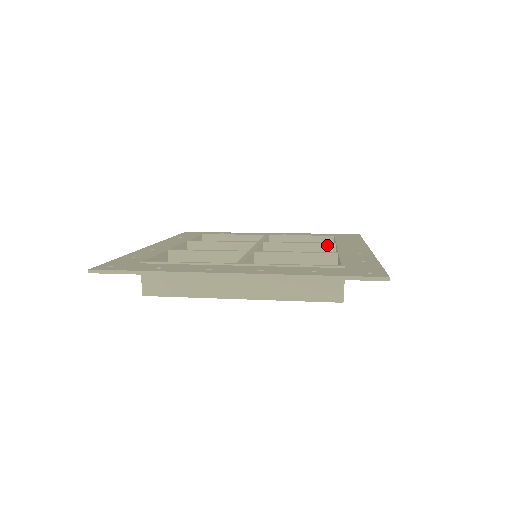
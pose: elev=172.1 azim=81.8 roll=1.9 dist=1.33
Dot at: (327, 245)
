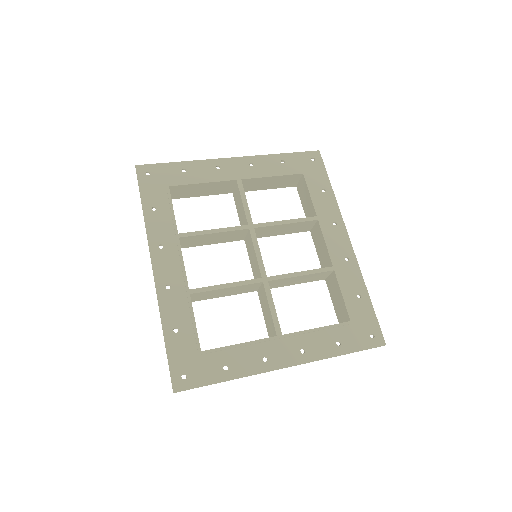
Dot at: (310, 222)
